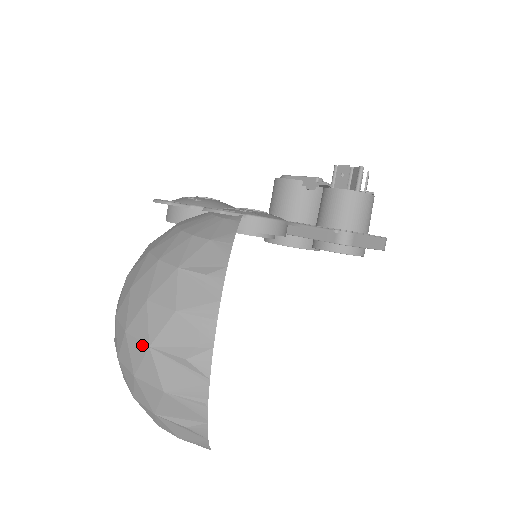
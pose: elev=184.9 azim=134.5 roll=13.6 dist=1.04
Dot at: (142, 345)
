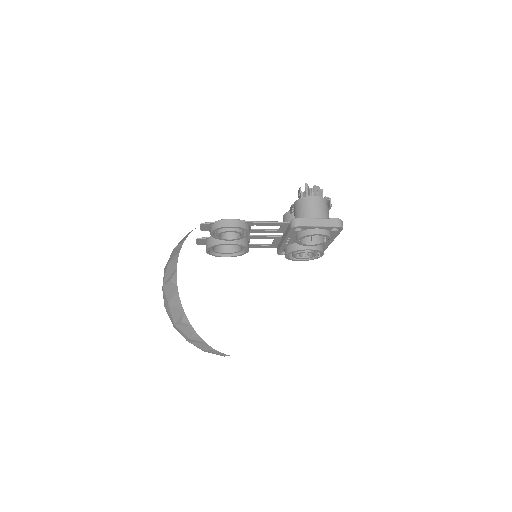
Dot at: (162, 288)
